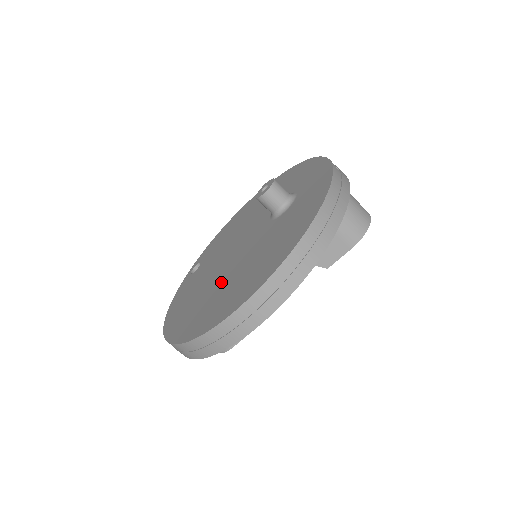
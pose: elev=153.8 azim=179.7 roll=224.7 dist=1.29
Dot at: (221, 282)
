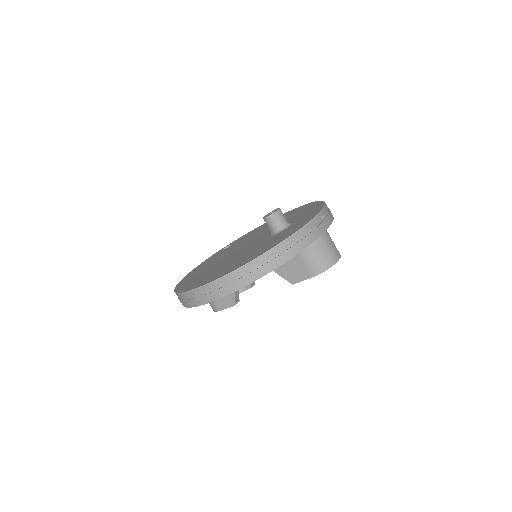
Dot at: (219, 264)
